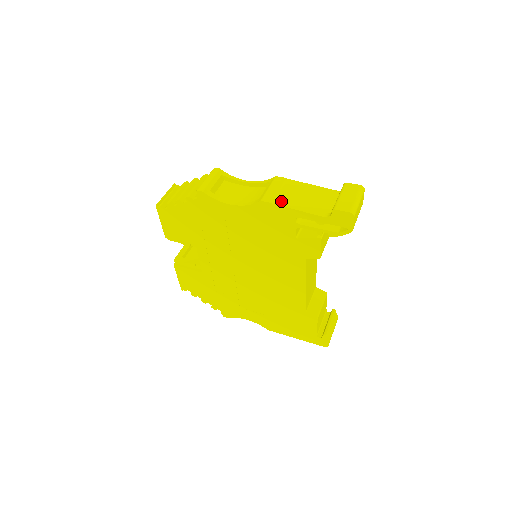
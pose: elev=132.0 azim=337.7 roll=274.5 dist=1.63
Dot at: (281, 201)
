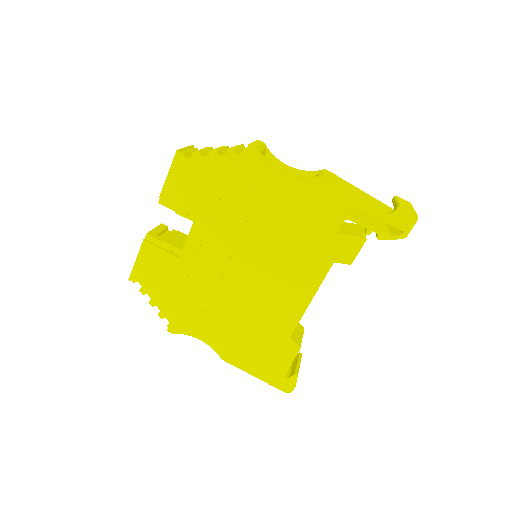
Dot at: (341, 185)
